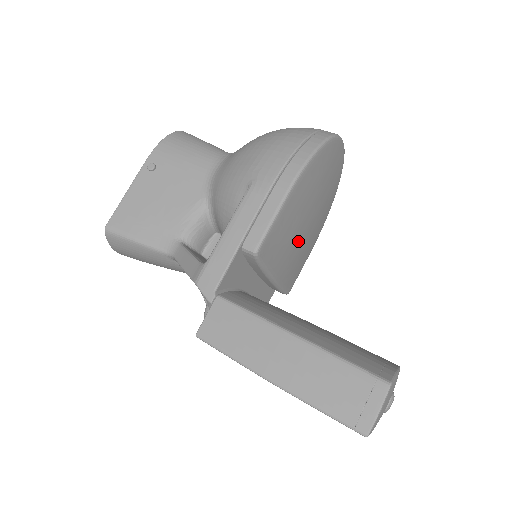
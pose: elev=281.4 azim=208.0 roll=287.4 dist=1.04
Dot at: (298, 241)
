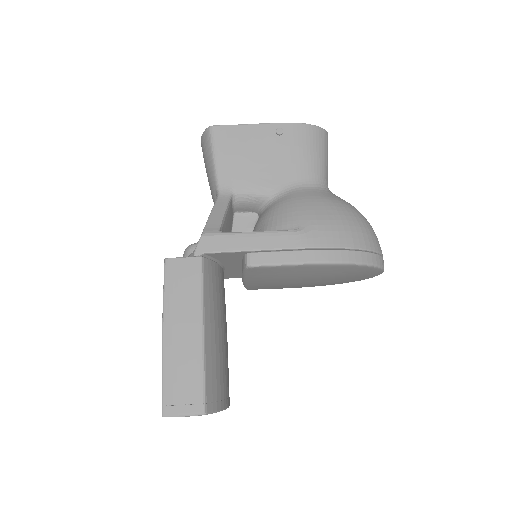
Dot at: (284, 282)
